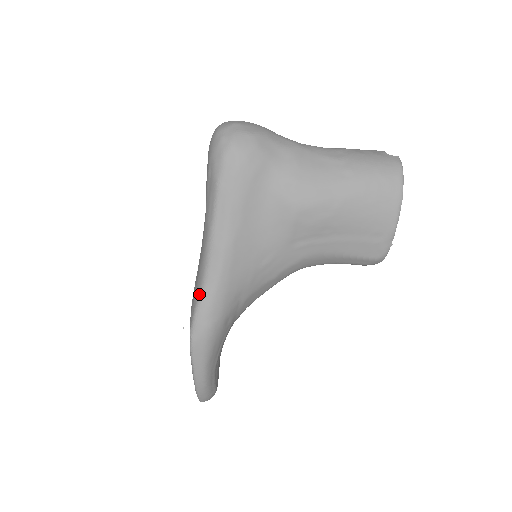
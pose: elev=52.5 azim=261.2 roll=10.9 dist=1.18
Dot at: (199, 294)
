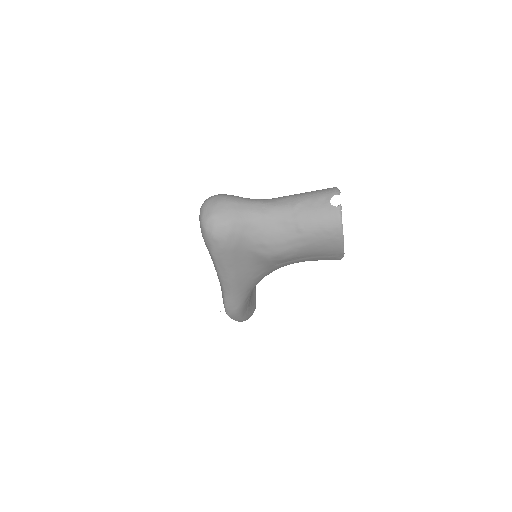
Dot at: (223, 298)
